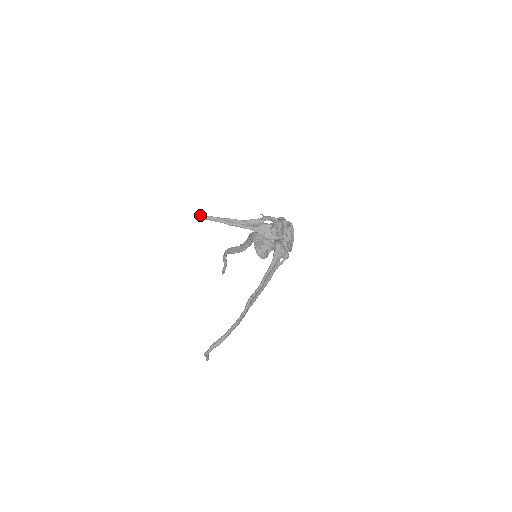
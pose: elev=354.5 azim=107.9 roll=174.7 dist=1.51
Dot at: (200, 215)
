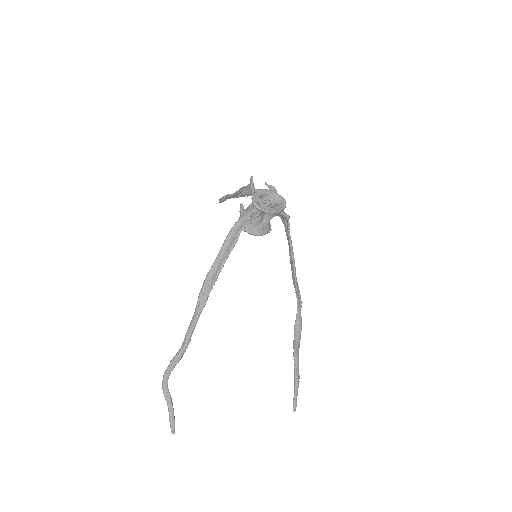
Dot at: (222, 198)
